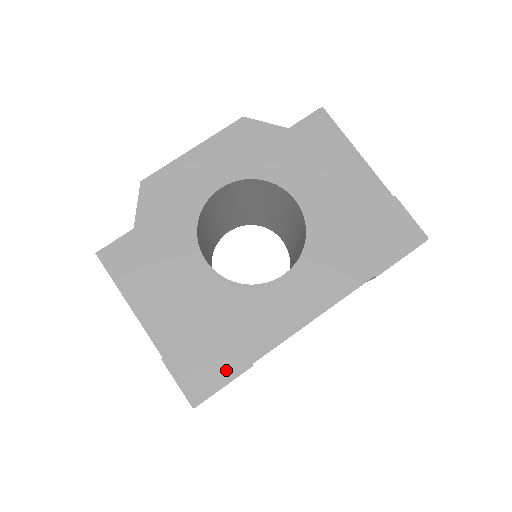
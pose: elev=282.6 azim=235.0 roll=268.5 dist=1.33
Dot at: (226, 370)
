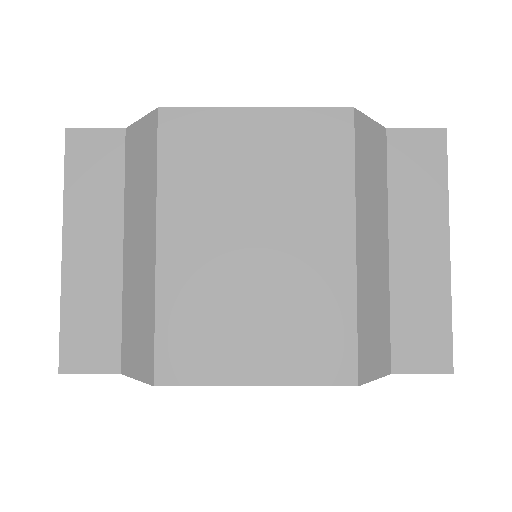
Dot at: occluded
